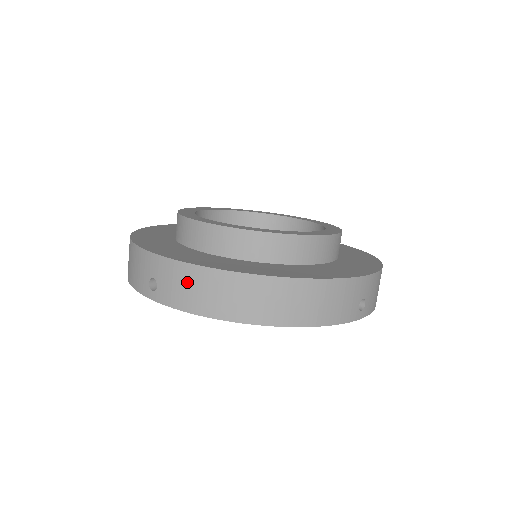
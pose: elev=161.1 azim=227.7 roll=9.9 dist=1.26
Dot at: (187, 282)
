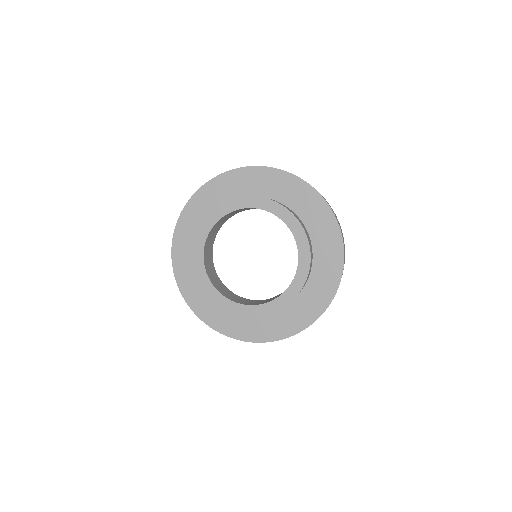
Dot at: occluded
